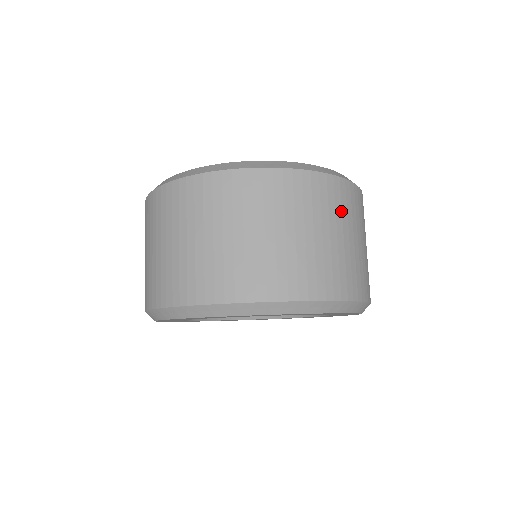
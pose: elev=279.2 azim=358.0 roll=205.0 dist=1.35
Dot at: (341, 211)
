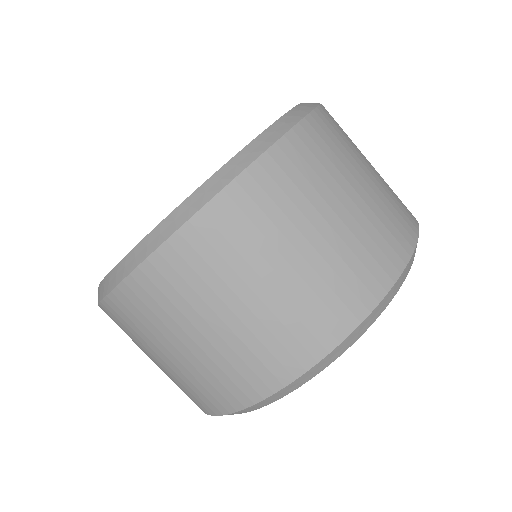
Dot at: occluded
